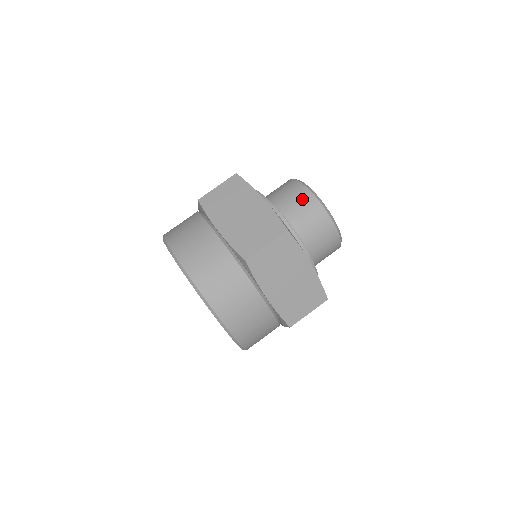
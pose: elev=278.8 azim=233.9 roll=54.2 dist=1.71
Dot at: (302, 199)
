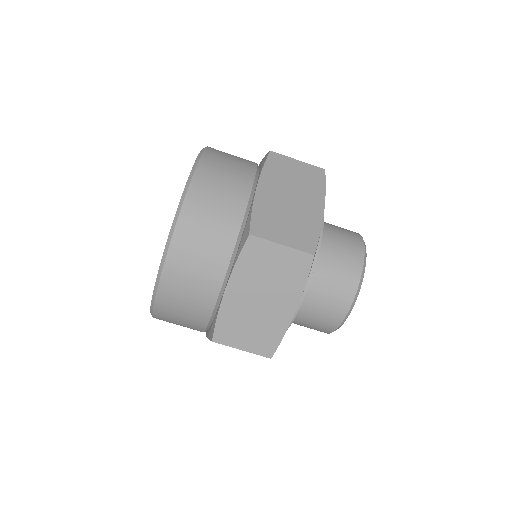
Dot at: (333, 310)
